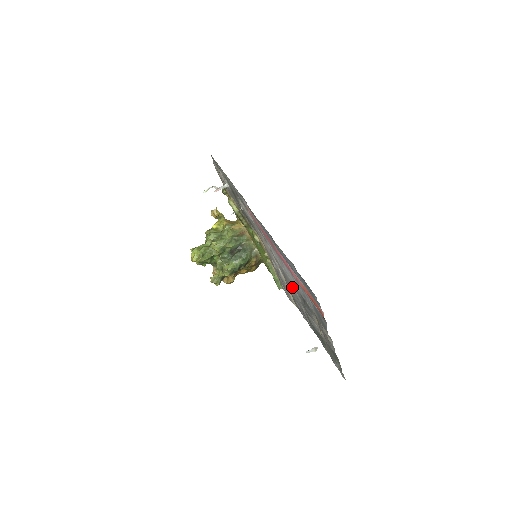
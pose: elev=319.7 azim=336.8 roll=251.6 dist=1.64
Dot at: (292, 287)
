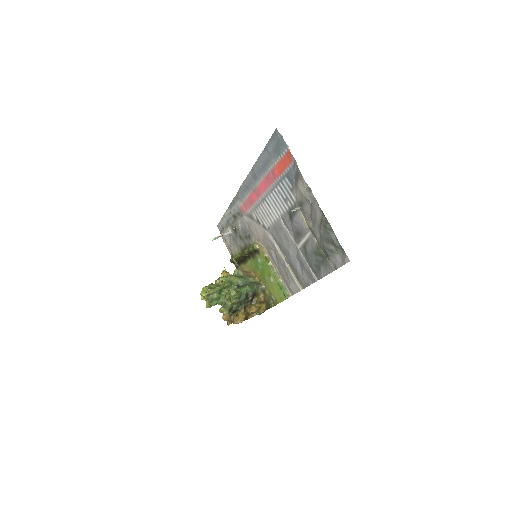
Dot at: (283, 231)
